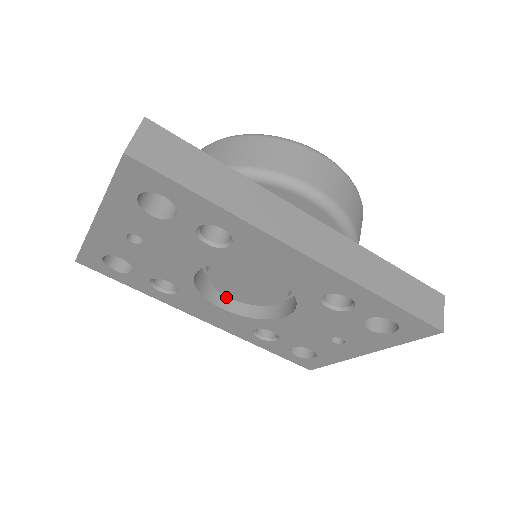
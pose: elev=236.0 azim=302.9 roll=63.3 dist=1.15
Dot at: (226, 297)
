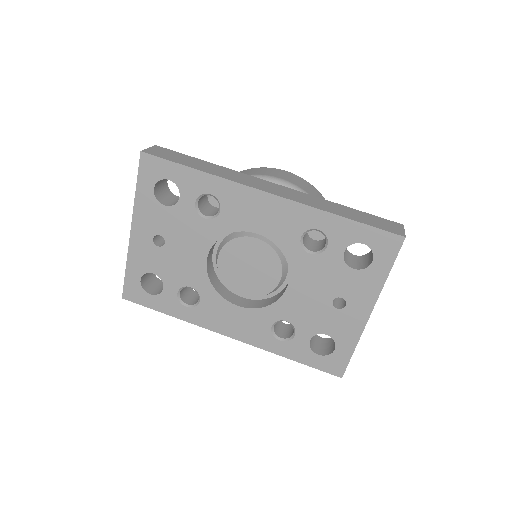
Dot at: (241, 300)
